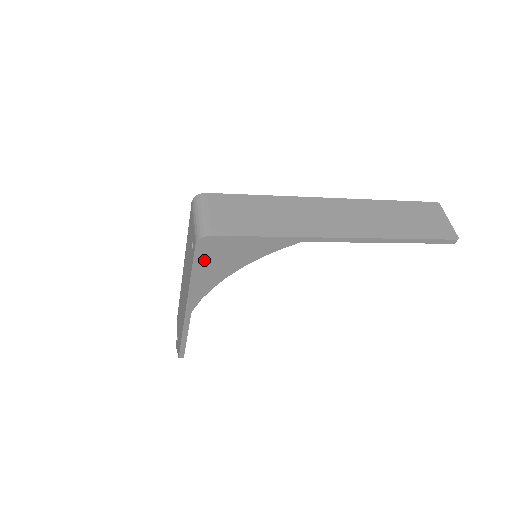
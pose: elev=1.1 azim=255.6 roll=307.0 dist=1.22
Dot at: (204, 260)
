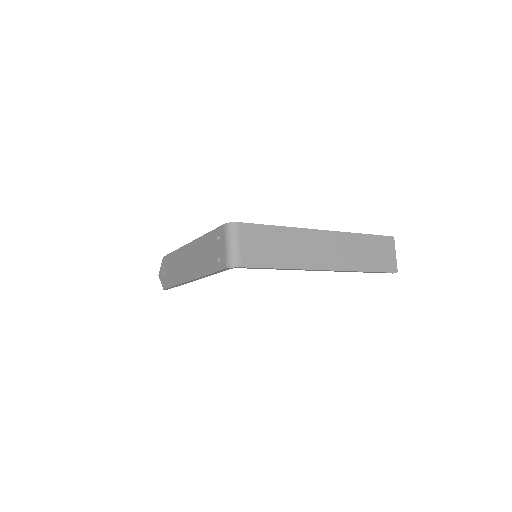
Dot at: occluded
